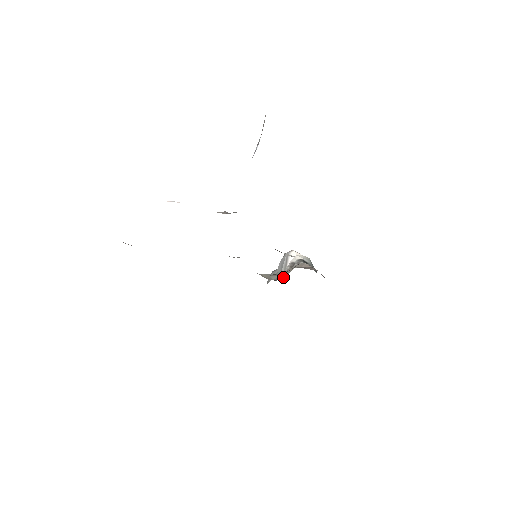
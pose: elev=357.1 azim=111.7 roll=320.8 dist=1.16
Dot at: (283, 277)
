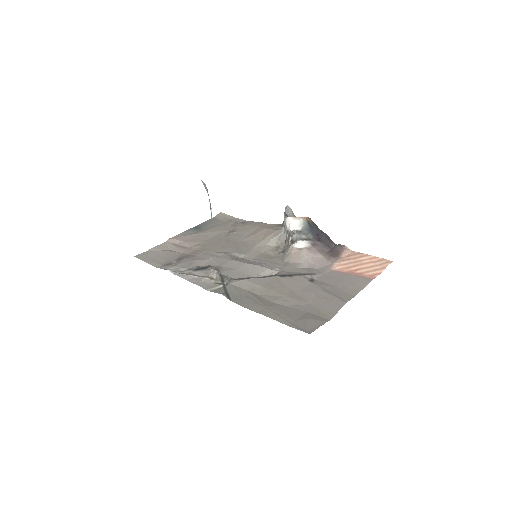
Dot at: (285, 246)
